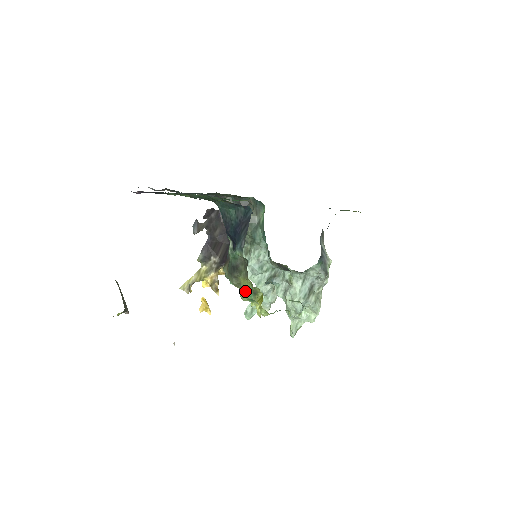
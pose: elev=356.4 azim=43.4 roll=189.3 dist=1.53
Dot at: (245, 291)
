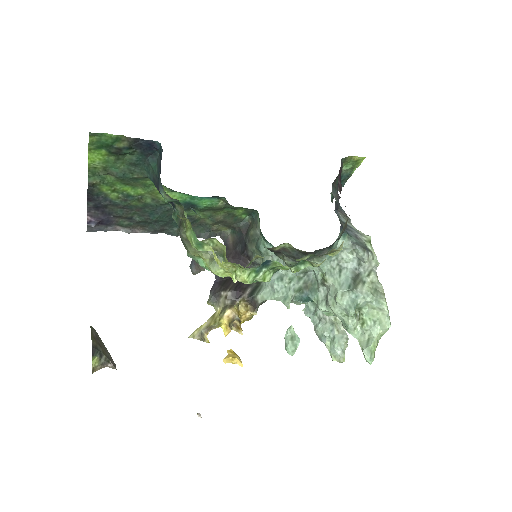
Dot at: (189, 238)
